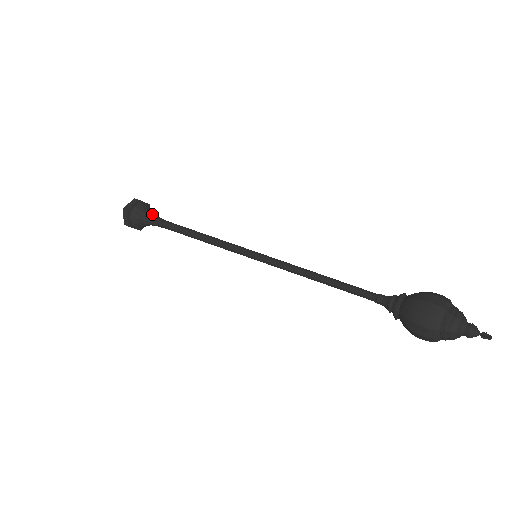
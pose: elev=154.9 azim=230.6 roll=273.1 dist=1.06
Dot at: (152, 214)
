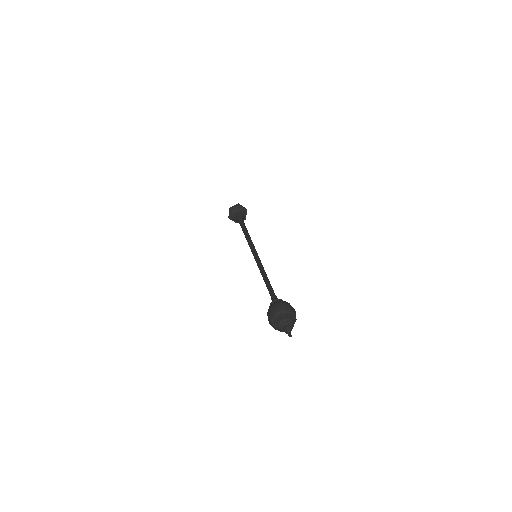
Dot at: (237, 217)
